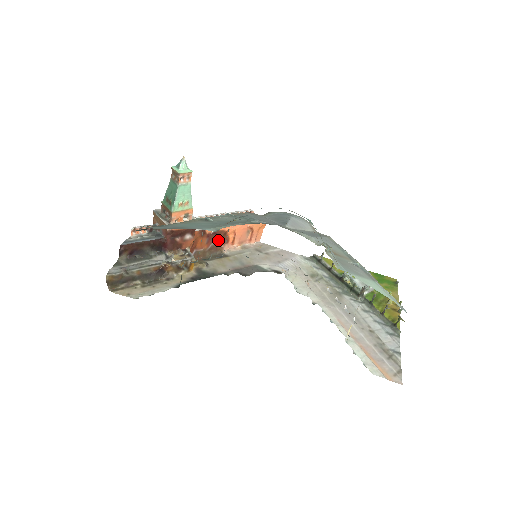
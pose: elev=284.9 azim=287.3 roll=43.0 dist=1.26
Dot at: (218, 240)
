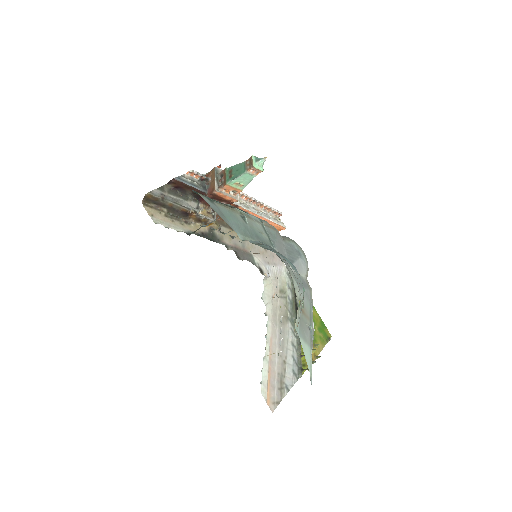
Dot at: occluded
